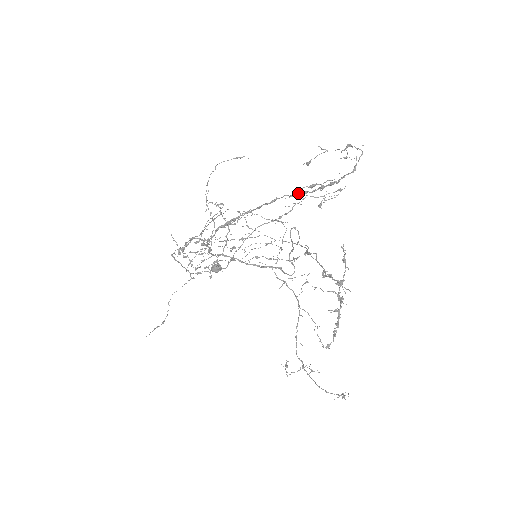
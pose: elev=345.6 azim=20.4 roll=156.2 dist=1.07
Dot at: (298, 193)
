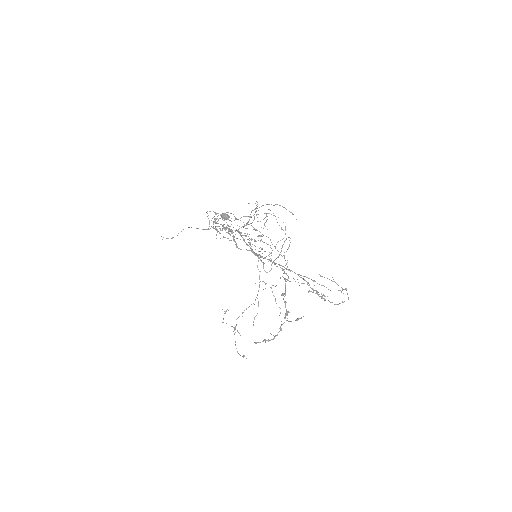
Dot at: (304, 280)
